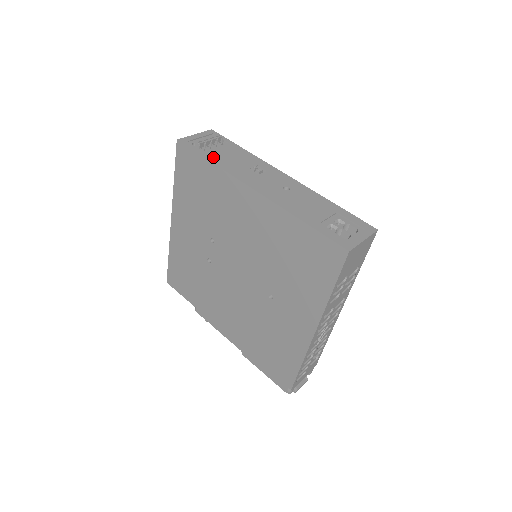
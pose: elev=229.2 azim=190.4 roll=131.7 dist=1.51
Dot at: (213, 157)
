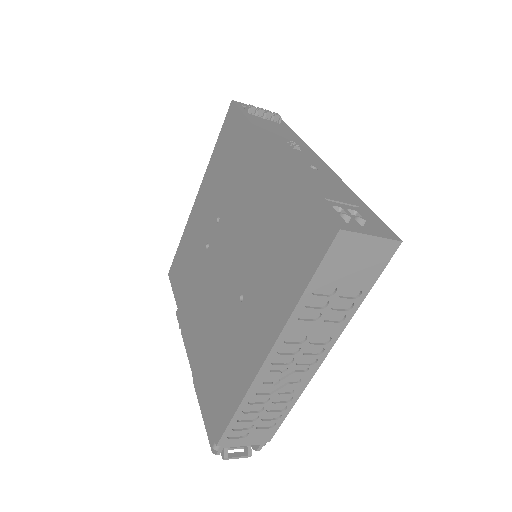
Dot at: (255, 120)
